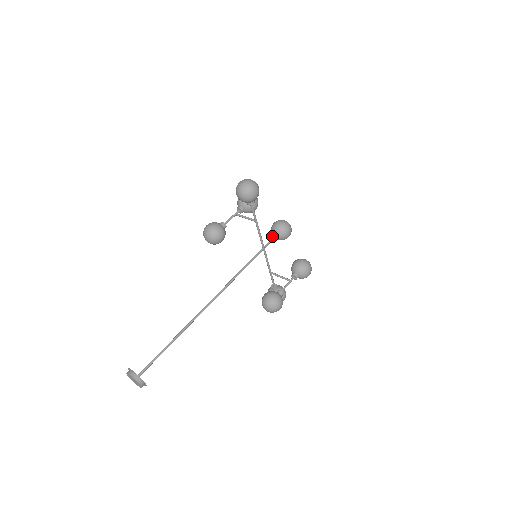
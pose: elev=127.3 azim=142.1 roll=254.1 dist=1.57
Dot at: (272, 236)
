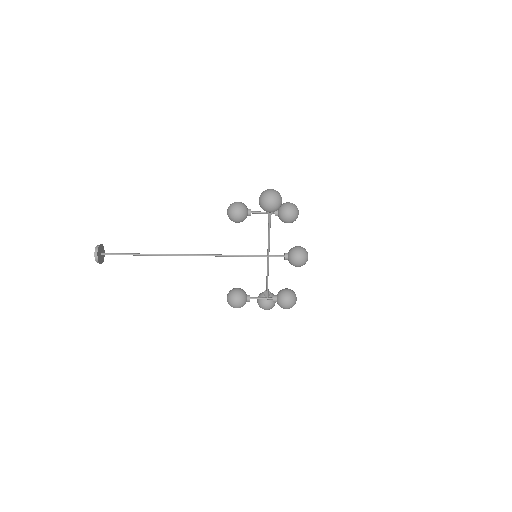
Dot at: (285, 254)
